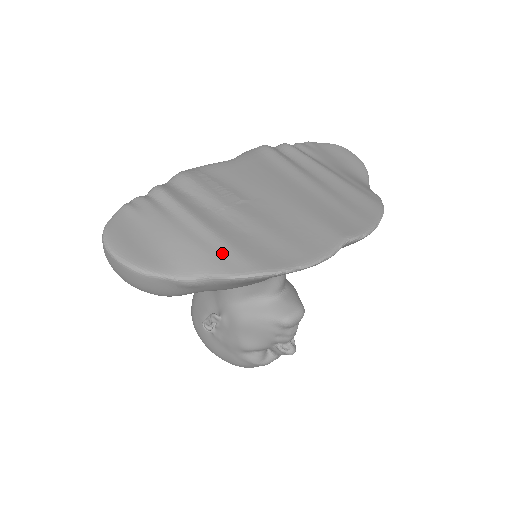
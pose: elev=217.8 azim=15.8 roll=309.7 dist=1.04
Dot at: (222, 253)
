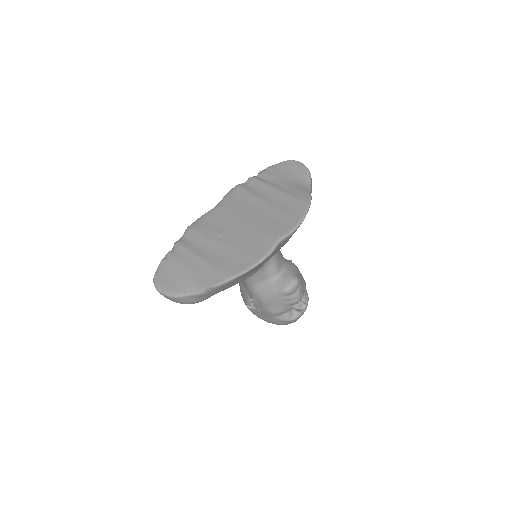
Dot at: (210, 273)
